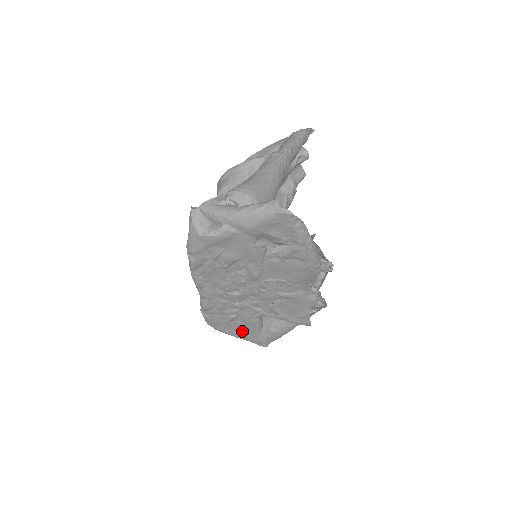
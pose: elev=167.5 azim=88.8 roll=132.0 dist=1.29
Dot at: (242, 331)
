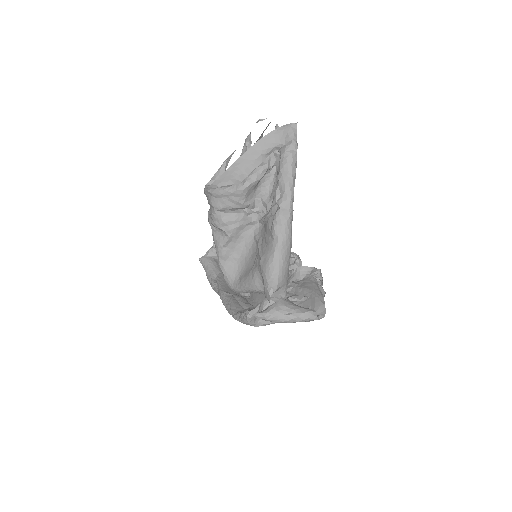
Dot at: occluded
